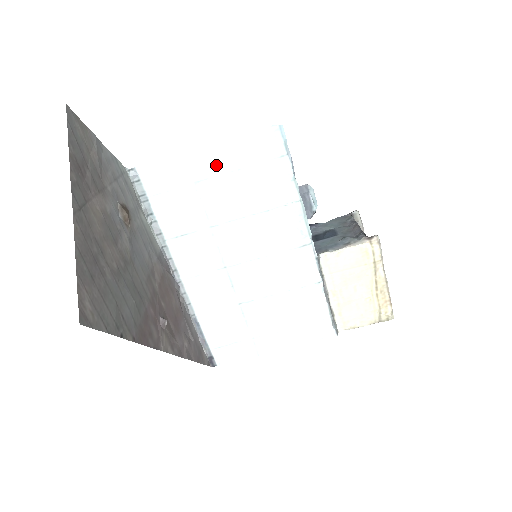
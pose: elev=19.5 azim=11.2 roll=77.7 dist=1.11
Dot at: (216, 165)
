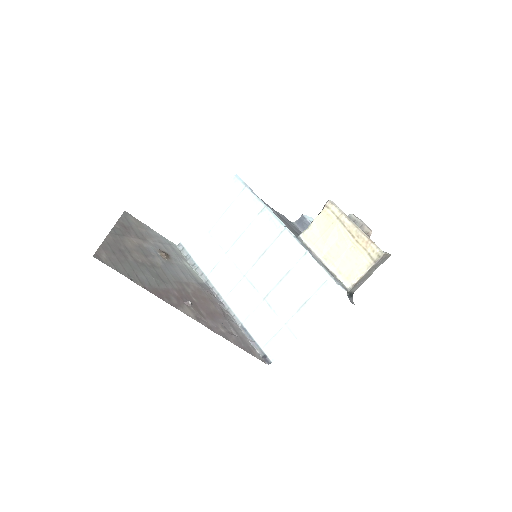
Dot at: (215, 216)
